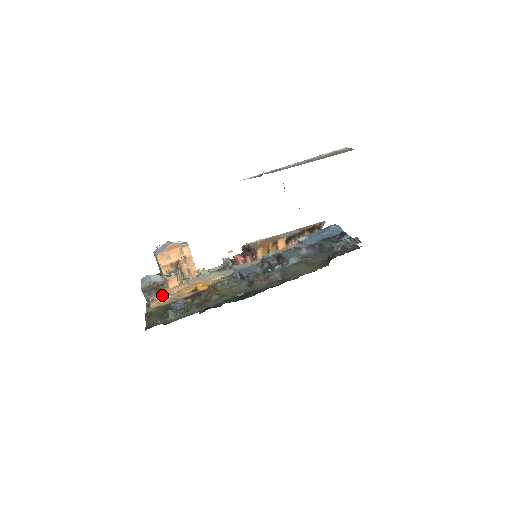
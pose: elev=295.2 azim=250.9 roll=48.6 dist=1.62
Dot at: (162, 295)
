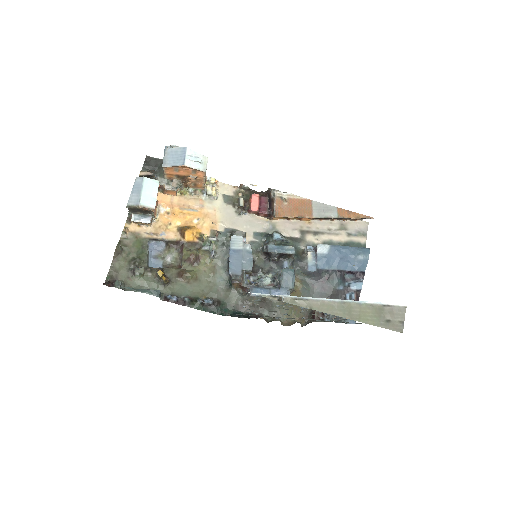
Dot at: (146, 223)
